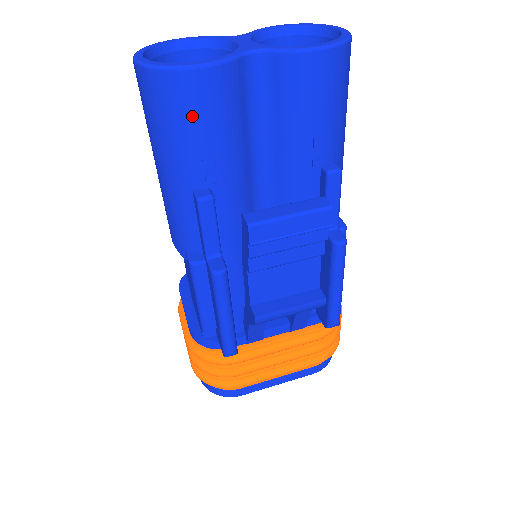
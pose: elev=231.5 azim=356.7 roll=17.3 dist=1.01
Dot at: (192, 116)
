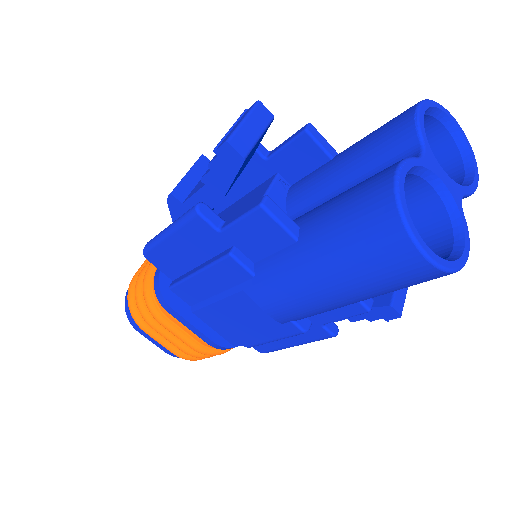
Dot at: occluded
